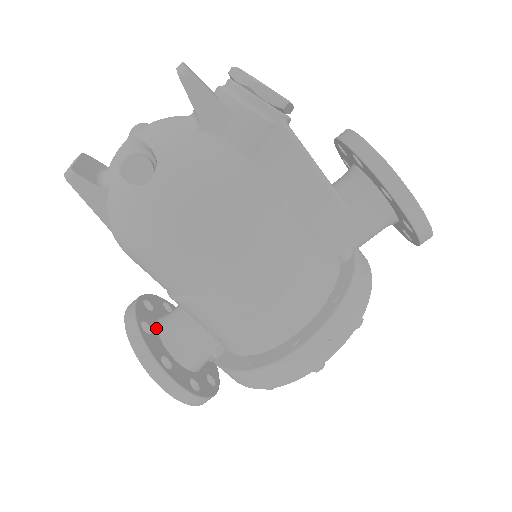
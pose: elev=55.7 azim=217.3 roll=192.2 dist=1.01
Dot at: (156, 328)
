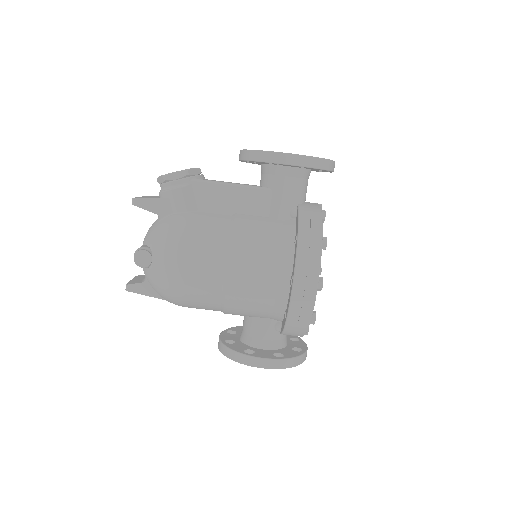
Dot at: (239, 340)
